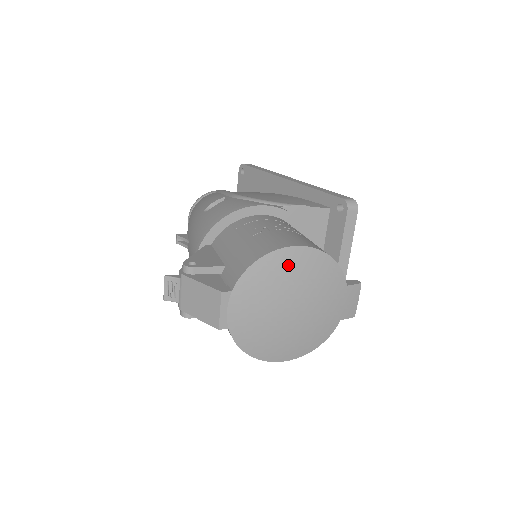
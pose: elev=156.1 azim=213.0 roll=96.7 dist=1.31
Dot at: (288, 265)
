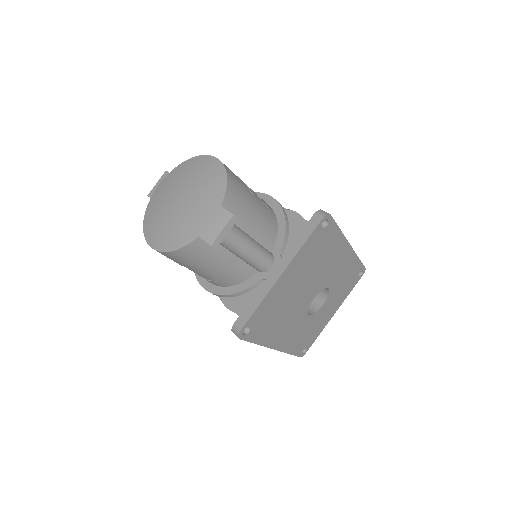
Dot at: (201, 166)
